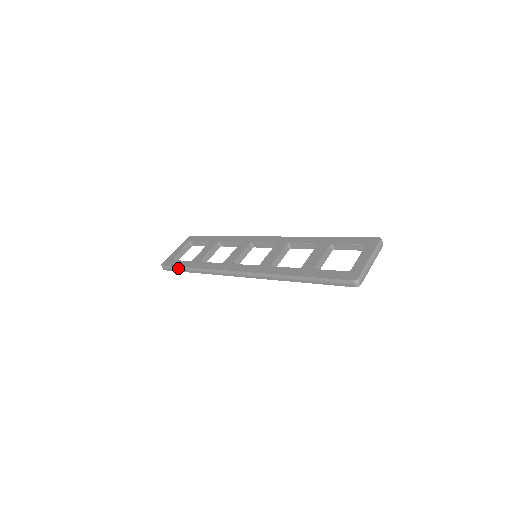
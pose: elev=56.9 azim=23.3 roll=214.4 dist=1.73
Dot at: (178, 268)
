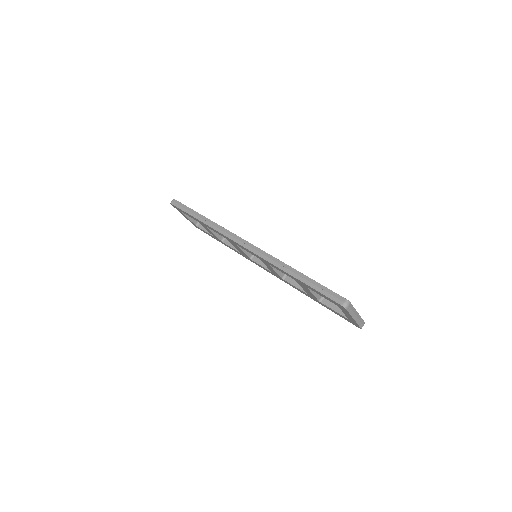
Dot at: (188, 208)
